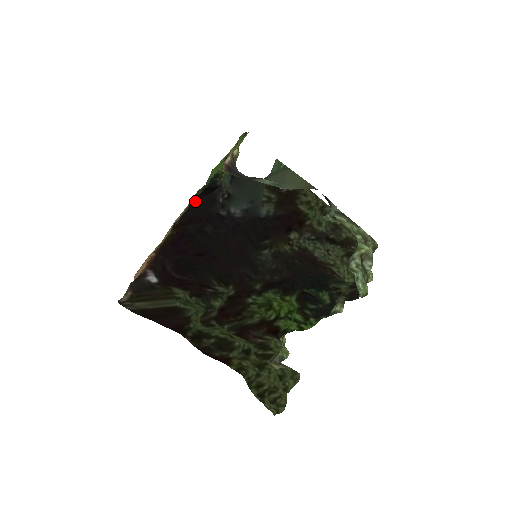
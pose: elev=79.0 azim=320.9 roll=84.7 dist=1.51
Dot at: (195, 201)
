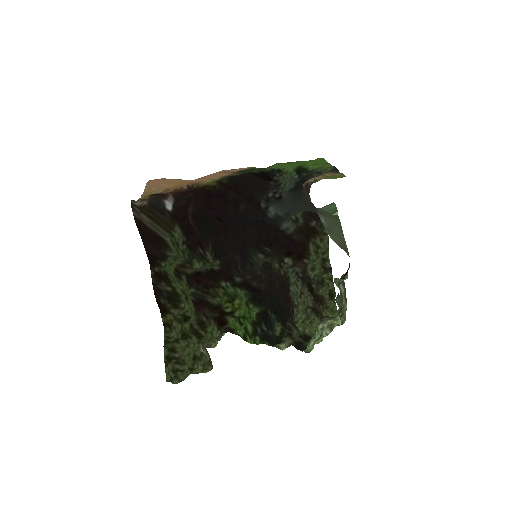
Dot at: (249, 175)
